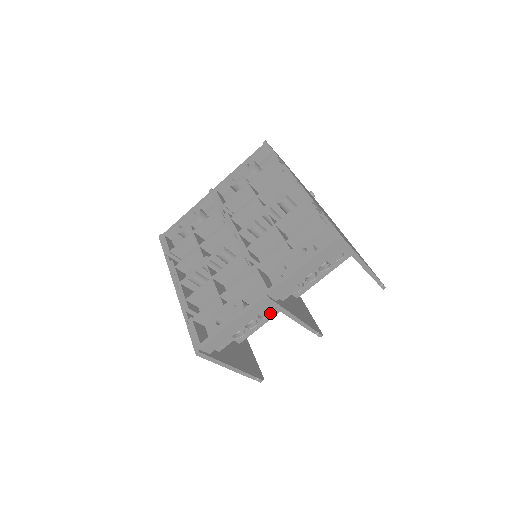
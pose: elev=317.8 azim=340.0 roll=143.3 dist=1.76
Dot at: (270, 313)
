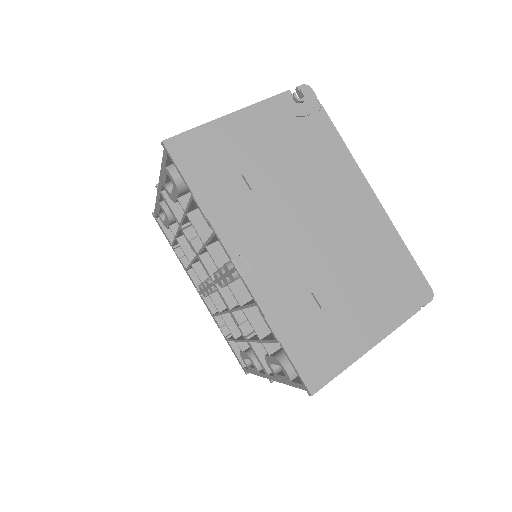
Dot at: occluded
